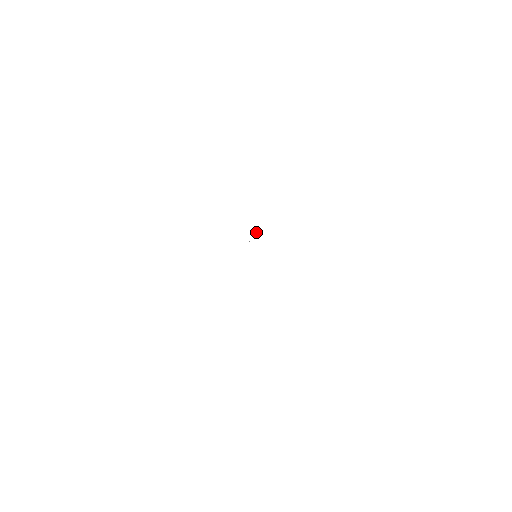
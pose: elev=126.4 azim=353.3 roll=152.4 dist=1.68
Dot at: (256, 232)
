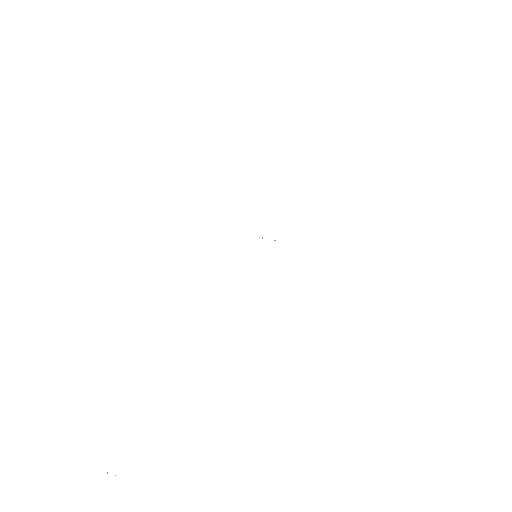
Dot at: occluded
